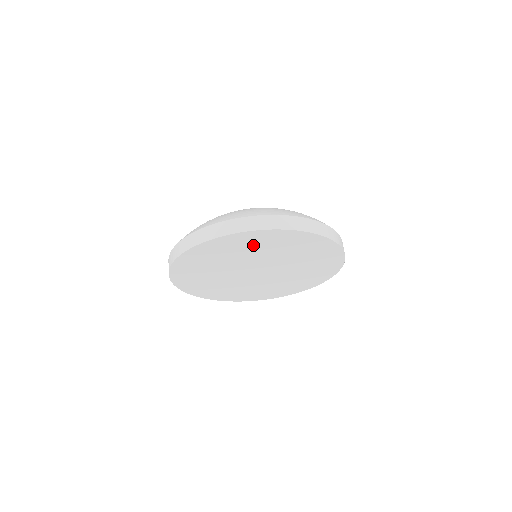
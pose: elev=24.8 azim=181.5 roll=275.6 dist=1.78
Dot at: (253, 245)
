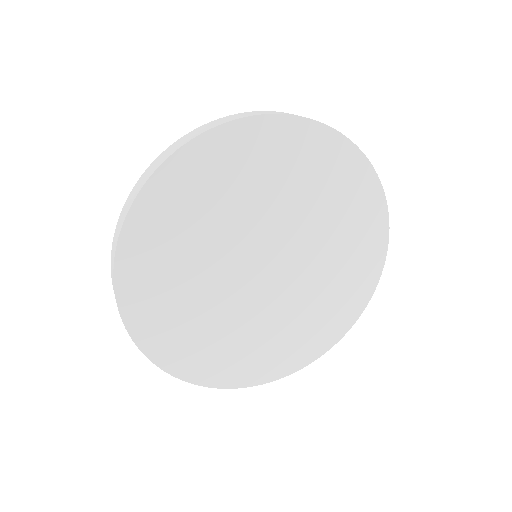
Dot at: (168, 253)
